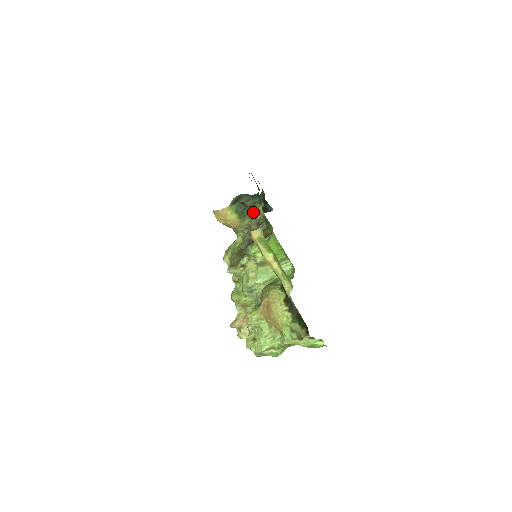
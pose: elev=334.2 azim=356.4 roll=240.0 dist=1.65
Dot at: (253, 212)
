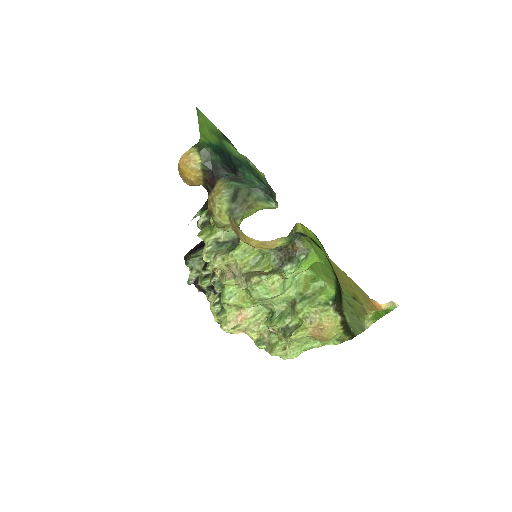
Dot at: (291, 230)
